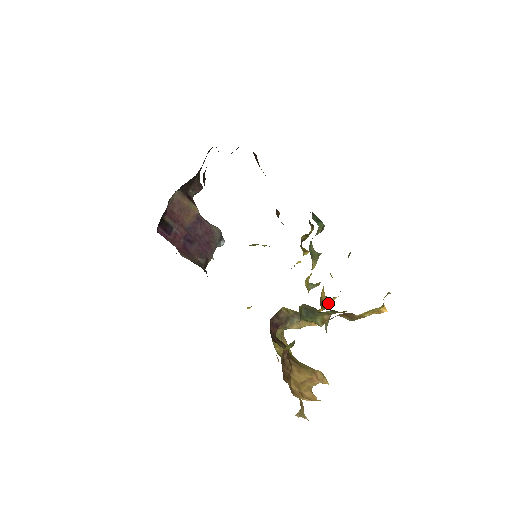
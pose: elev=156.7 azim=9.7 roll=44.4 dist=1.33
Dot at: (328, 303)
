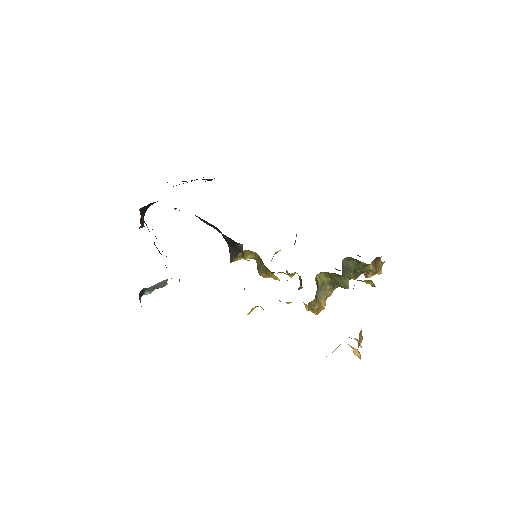
Dot at: occluded
